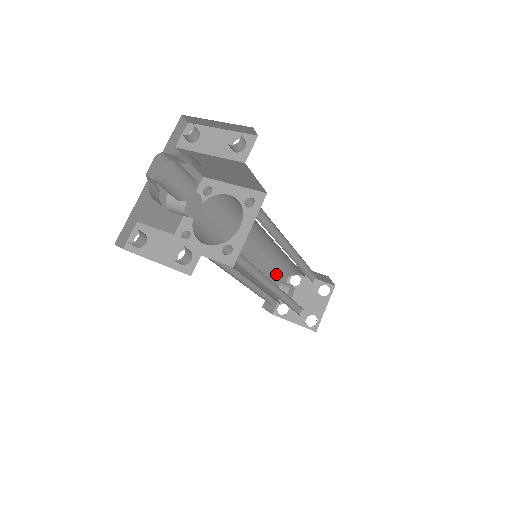
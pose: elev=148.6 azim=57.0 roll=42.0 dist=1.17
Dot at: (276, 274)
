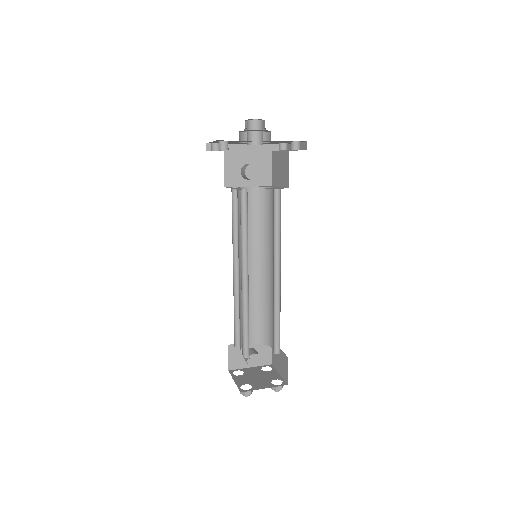
Dot at: (258, 327)
